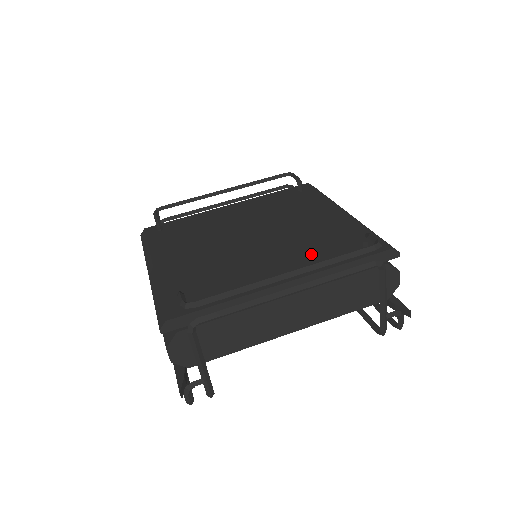
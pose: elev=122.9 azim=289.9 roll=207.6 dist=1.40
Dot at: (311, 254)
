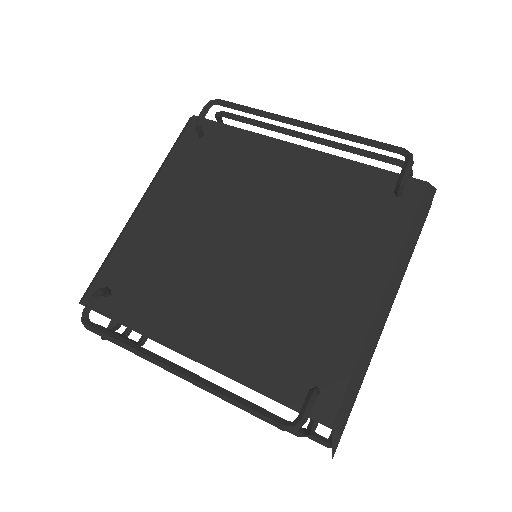
Dot at: (257, 342)
